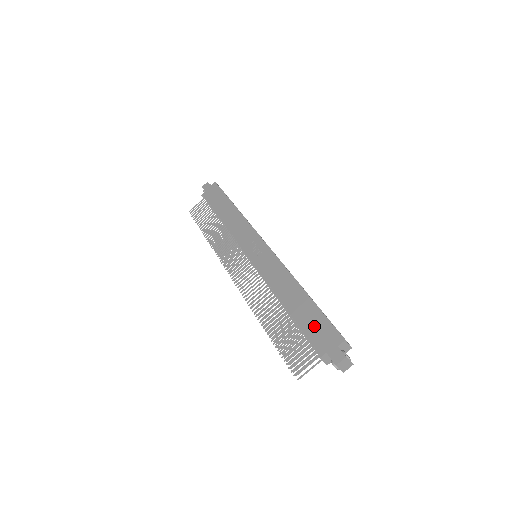
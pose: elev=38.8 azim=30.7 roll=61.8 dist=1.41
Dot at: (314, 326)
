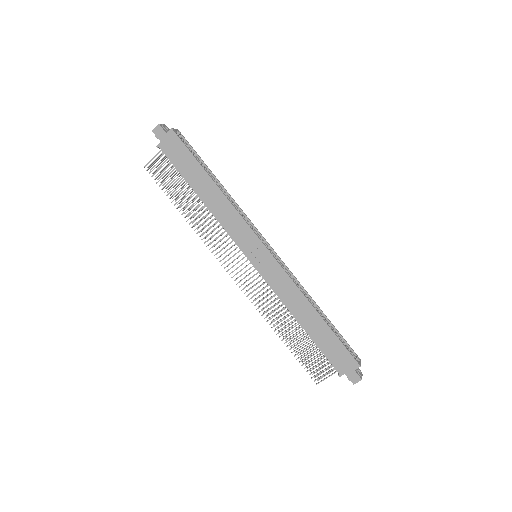
Dot at: (333, 351)
